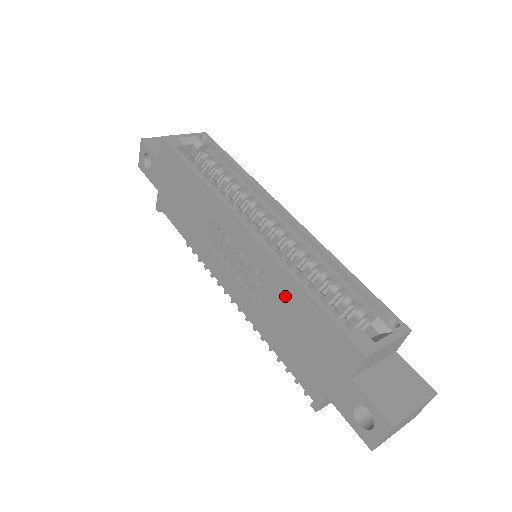
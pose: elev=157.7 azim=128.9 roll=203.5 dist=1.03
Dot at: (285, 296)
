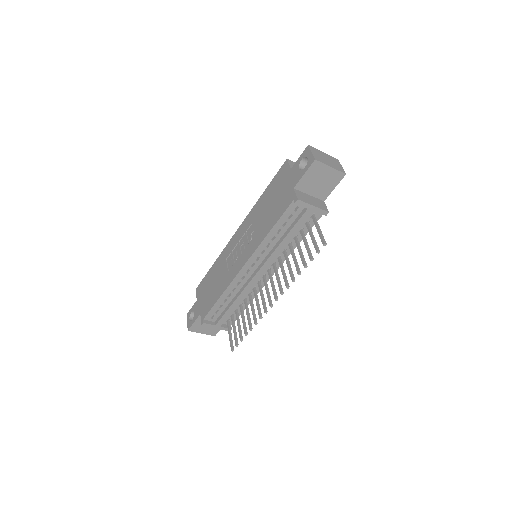
Dot at: (260, 208)
